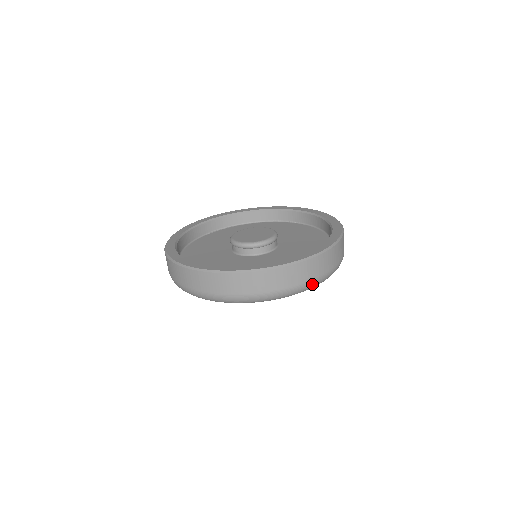
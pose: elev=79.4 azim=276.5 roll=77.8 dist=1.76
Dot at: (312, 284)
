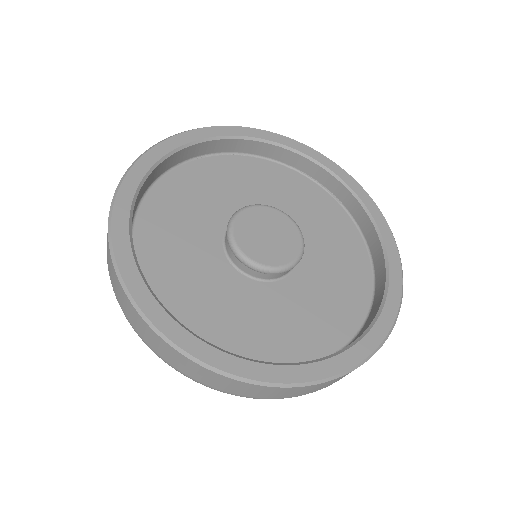
Dot at: occluded
